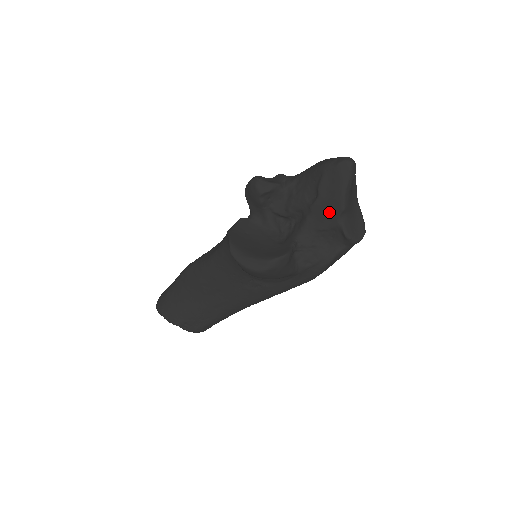
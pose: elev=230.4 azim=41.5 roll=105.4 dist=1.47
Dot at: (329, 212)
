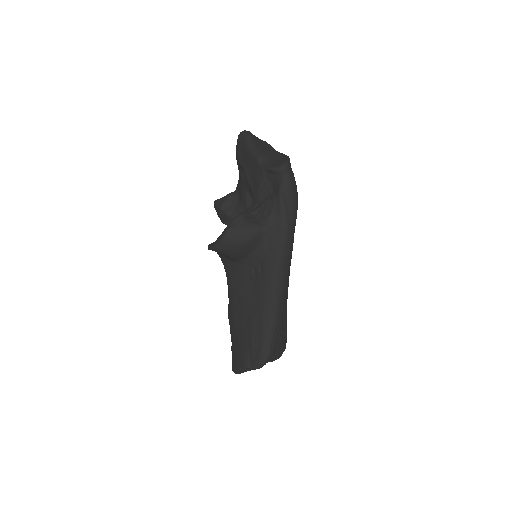
Dot at: (254, 170)
